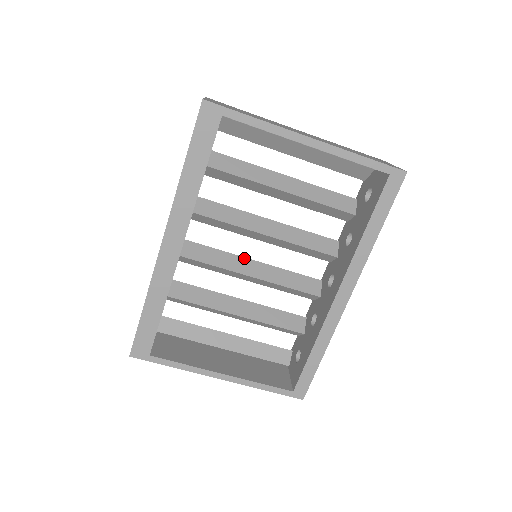
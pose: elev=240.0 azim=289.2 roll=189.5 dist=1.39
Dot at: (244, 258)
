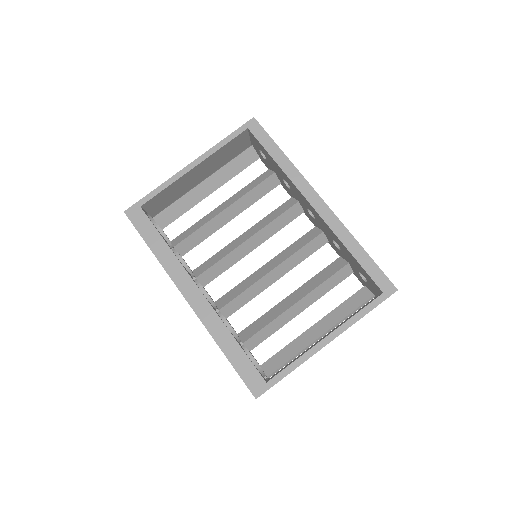
Dot at: (257, 270)
